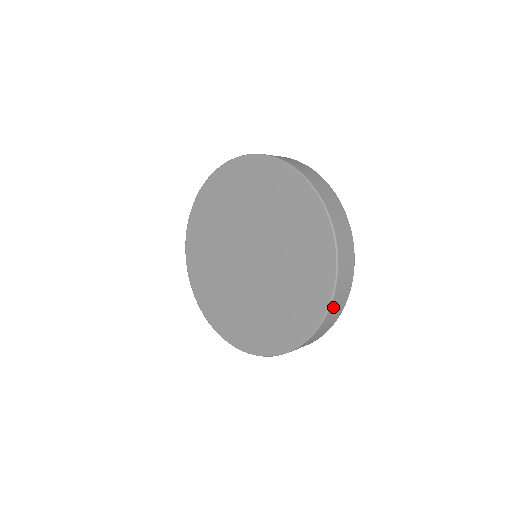
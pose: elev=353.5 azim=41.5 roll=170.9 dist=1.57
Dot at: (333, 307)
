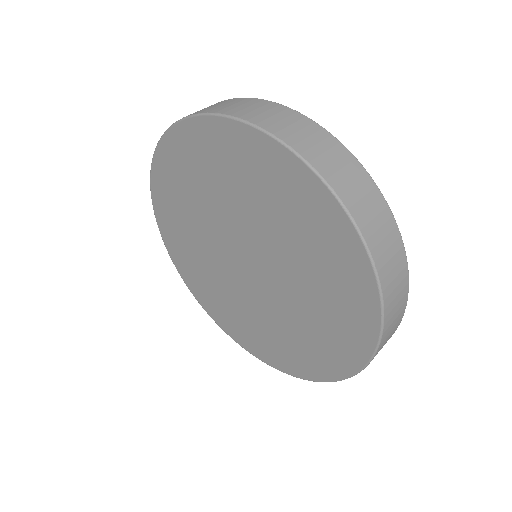
Dot at: occluded
